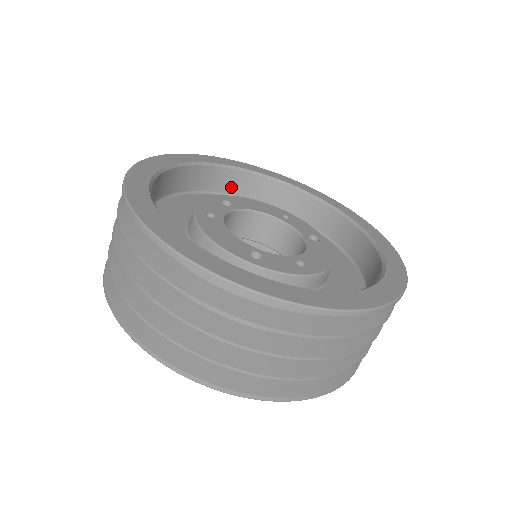
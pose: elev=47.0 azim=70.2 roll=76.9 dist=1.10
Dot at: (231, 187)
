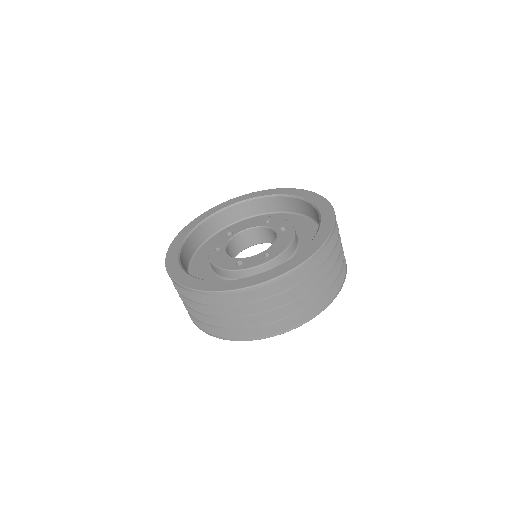
Dot at: (239, 215)
